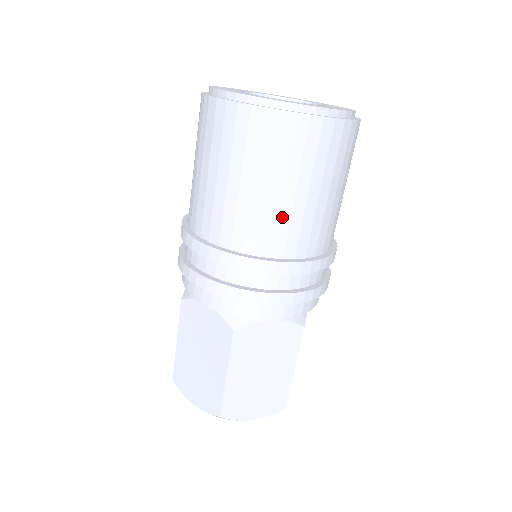
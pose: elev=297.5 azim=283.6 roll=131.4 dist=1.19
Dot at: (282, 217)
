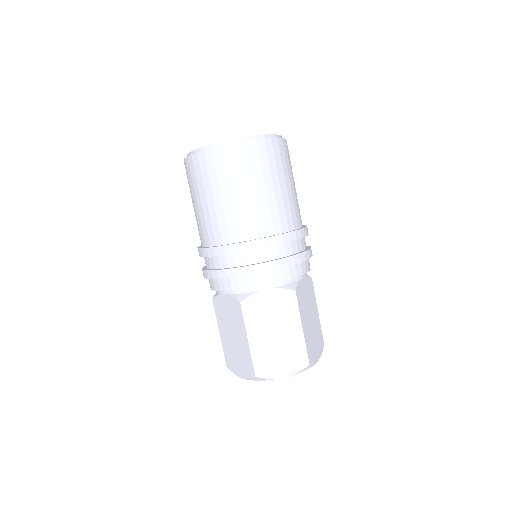
Dot at: (291, 202)
